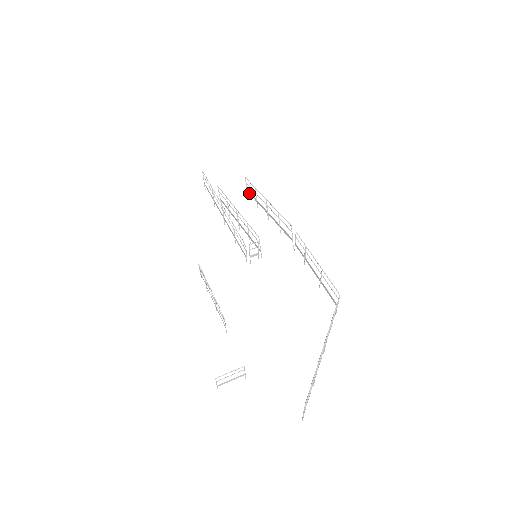
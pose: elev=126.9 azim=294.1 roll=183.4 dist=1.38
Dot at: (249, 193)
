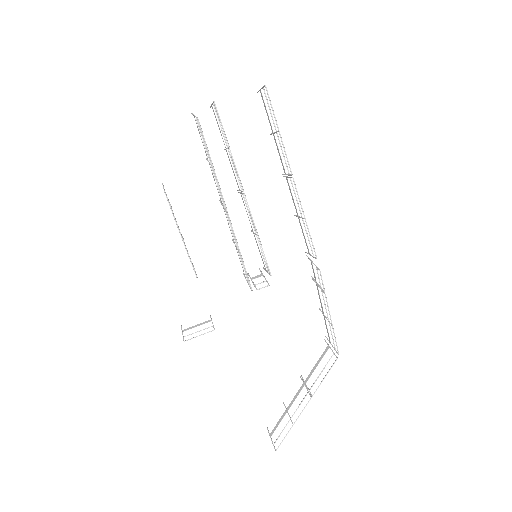
Dot at: (263, 101)
